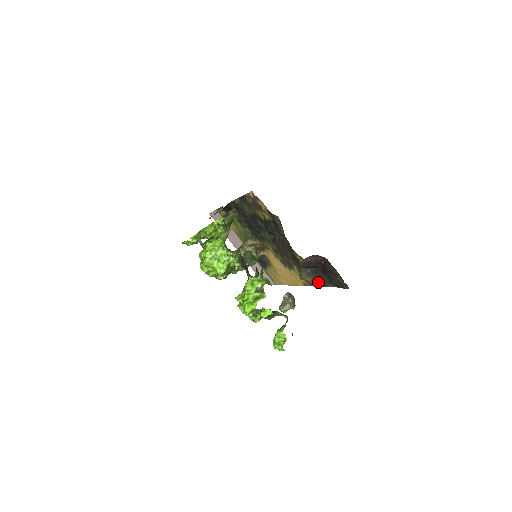
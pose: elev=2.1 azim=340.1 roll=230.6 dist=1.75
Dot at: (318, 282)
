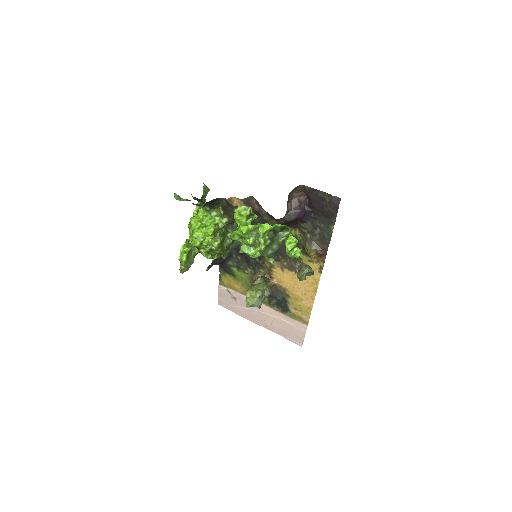
Dot at: (323, 241)
